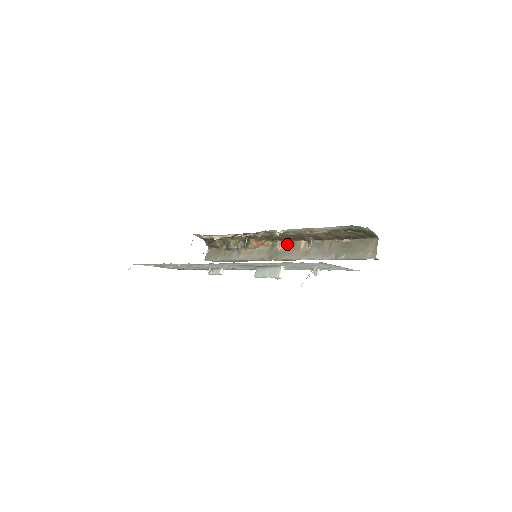
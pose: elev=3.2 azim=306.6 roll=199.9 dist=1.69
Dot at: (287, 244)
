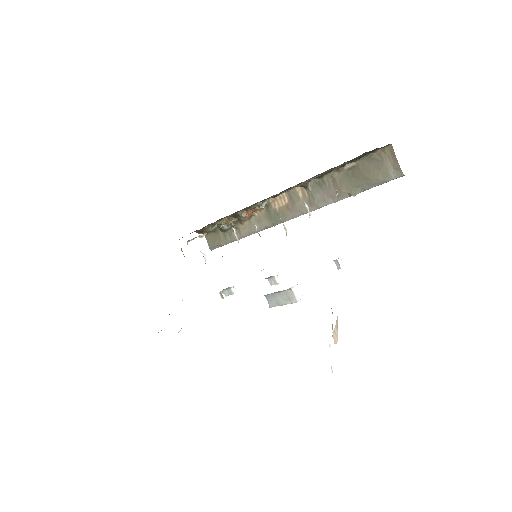
Dot at: (281, 199)
